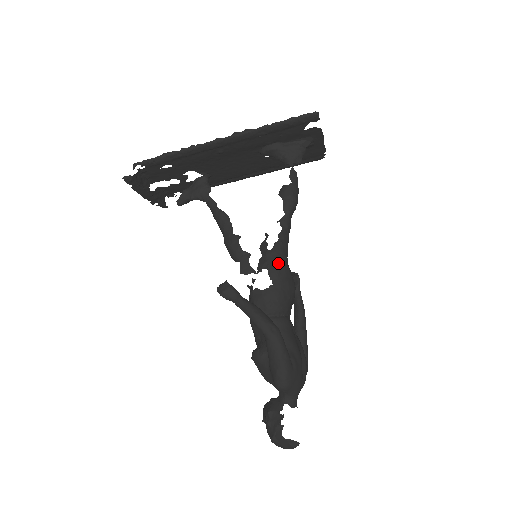
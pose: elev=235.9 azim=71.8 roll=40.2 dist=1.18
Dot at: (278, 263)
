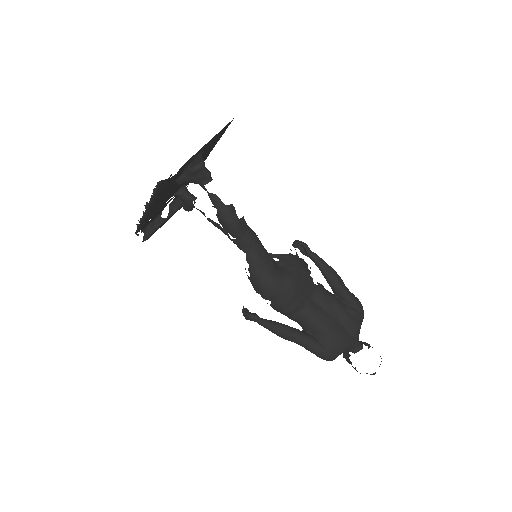
Dot at: (261, 287)
